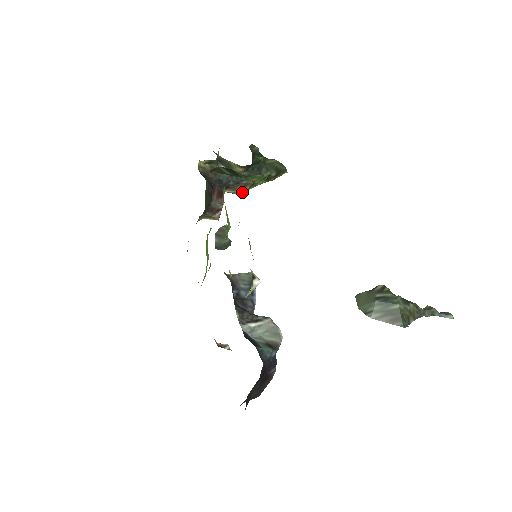
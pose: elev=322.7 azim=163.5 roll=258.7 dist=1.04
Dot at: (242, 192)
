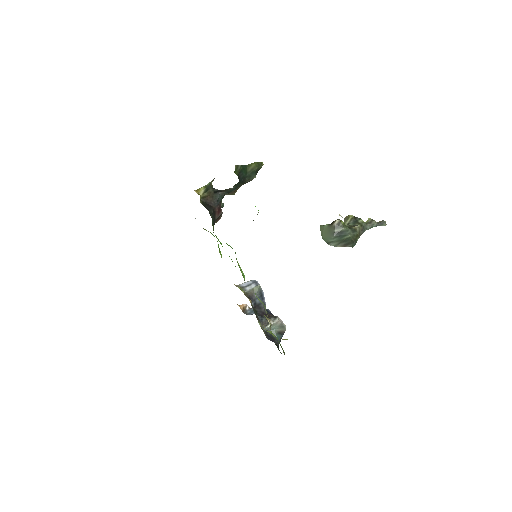
Dot at: (232, 194)
